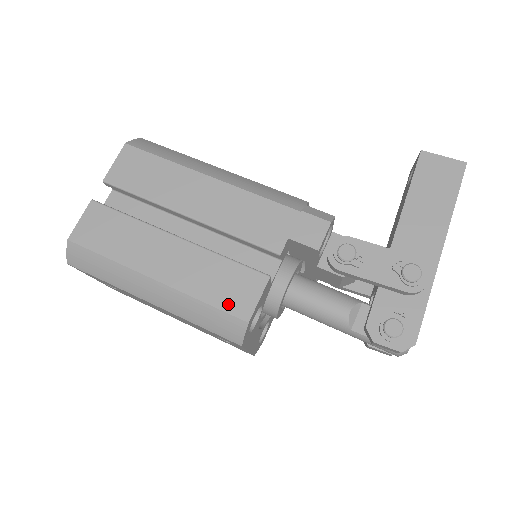
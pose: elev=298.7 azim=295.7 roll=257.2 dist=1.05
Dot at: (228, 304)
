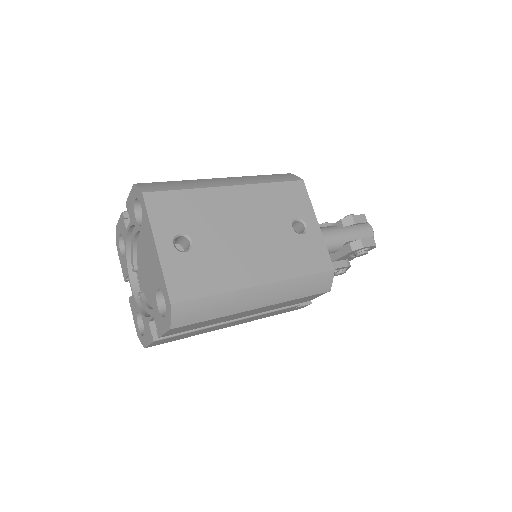
Dot at: occluded
